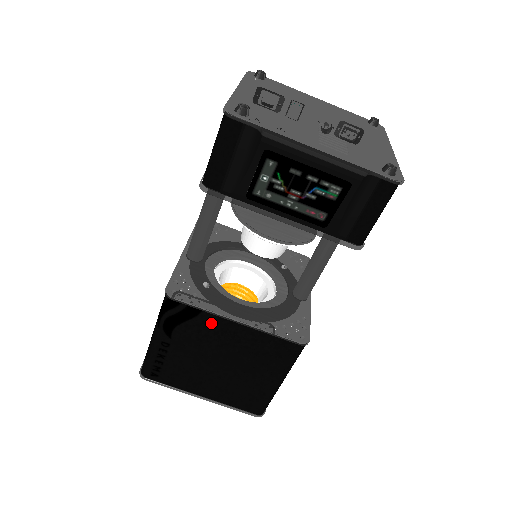
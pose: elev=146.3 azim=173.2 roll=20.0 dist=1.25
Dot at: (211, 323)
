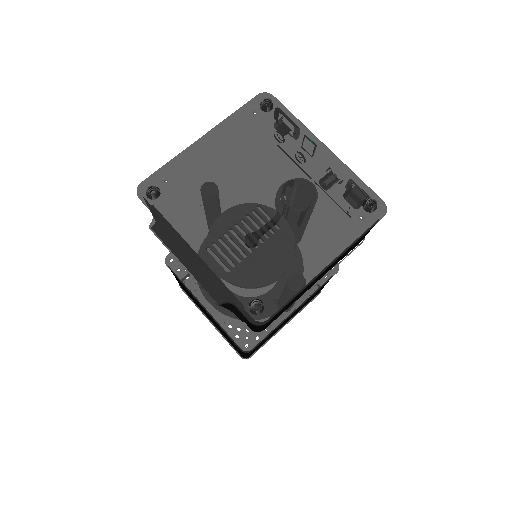
Dot at: occluded
